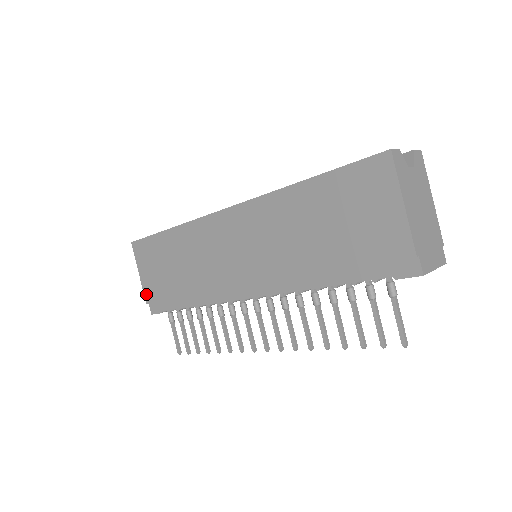
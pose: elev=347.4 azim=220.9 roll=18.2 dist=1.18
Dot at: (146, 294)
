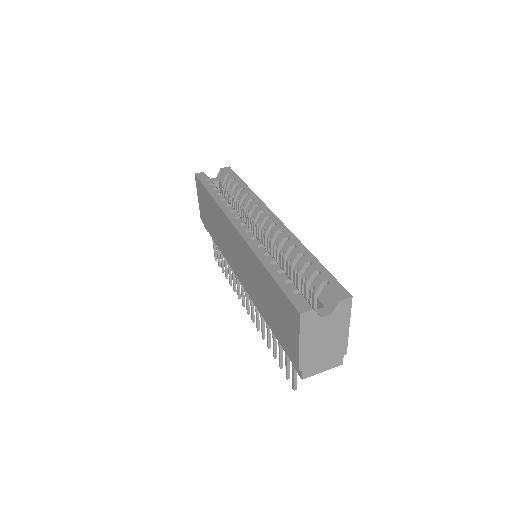
Dot at: (200, 213)
